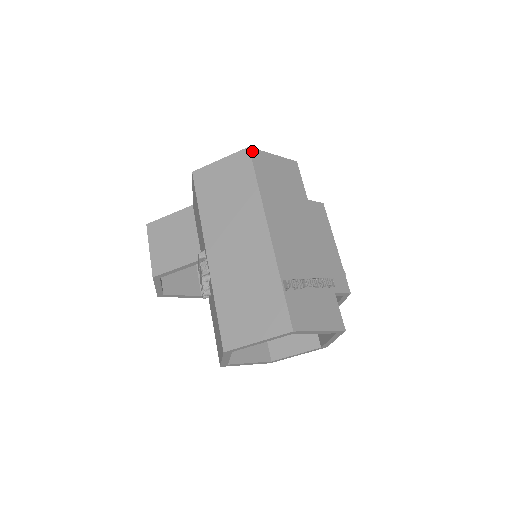
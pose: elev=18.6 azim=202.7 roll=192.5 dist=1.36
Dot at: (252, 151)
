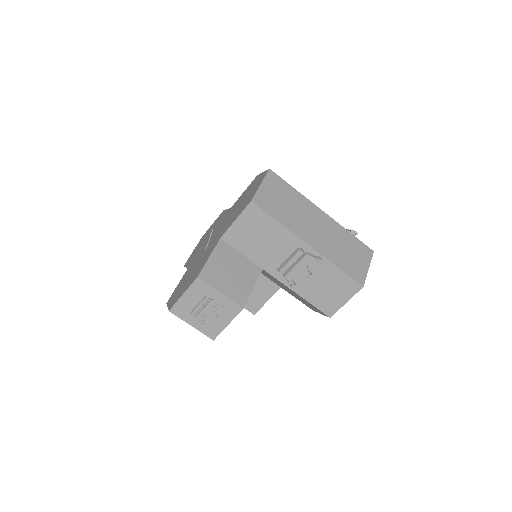
Dot at: (271, 171)
